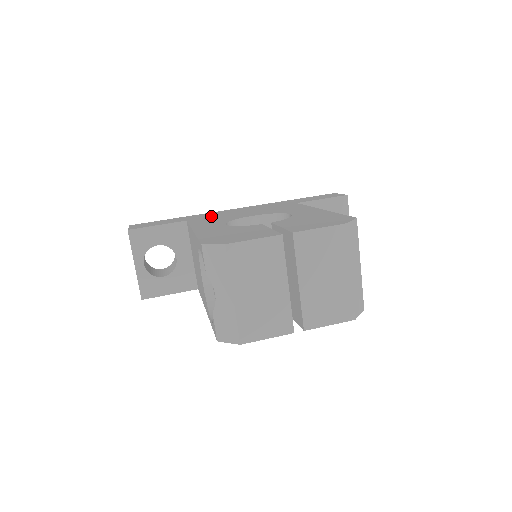
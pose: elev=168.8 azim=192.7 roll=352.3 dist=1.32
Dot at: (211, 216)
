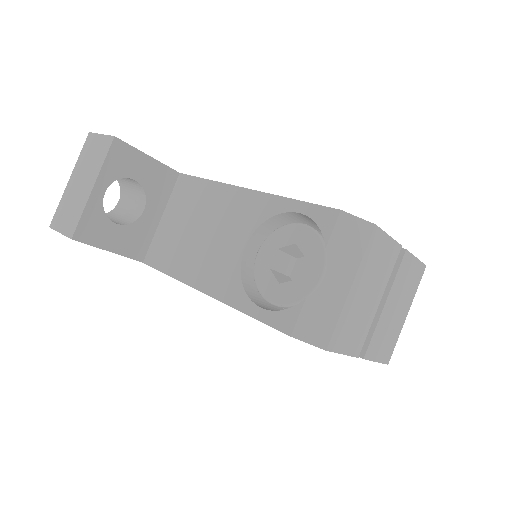
Dot at: occluded
